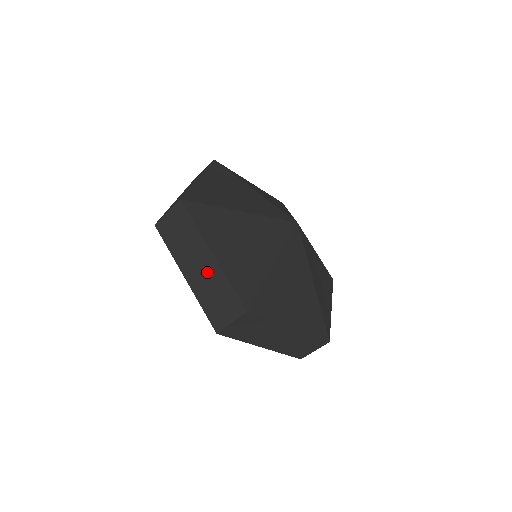
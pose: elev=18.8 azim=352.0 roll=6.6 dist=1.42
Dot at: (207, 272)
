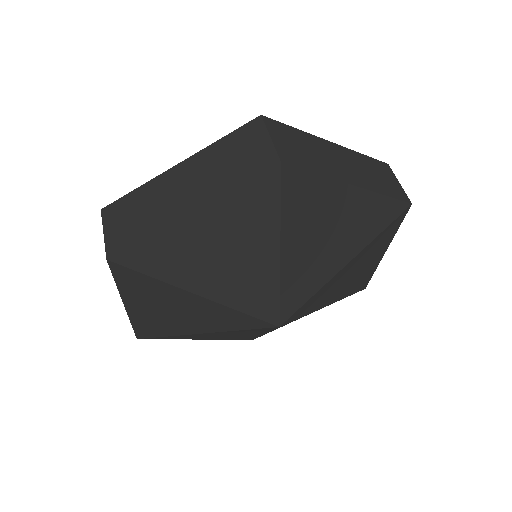
Dot at: (195, 174)
